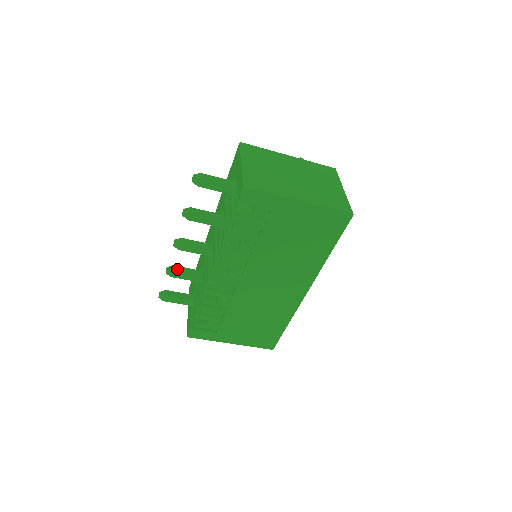
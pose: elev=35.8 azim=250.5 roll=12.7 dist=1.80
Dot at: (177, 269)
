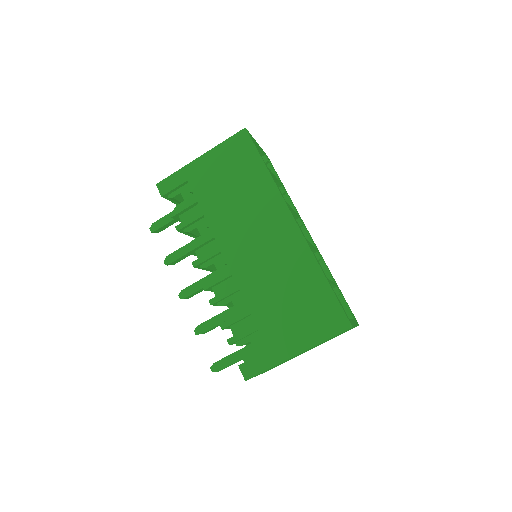
Dot at: (203, 324)
